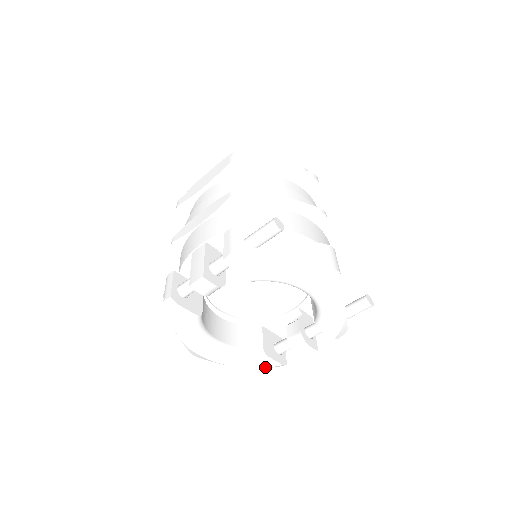
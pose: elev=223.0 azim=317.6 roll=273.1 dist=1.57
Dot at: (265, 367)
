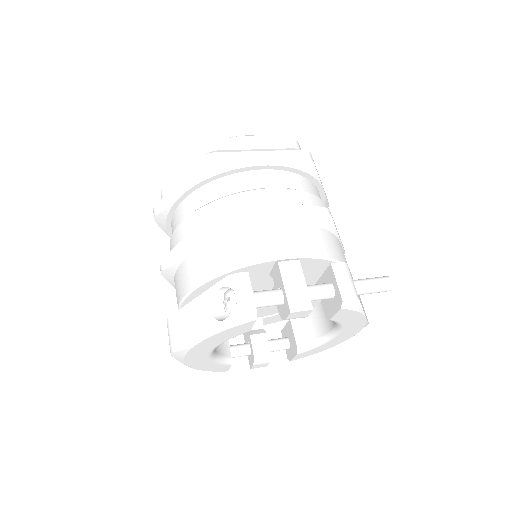
Dot at: (213, 371)
